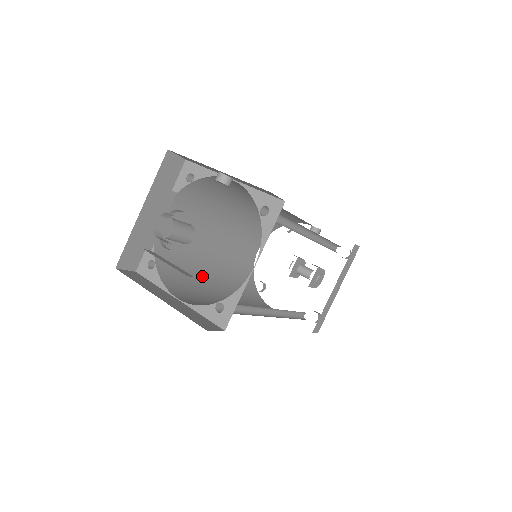
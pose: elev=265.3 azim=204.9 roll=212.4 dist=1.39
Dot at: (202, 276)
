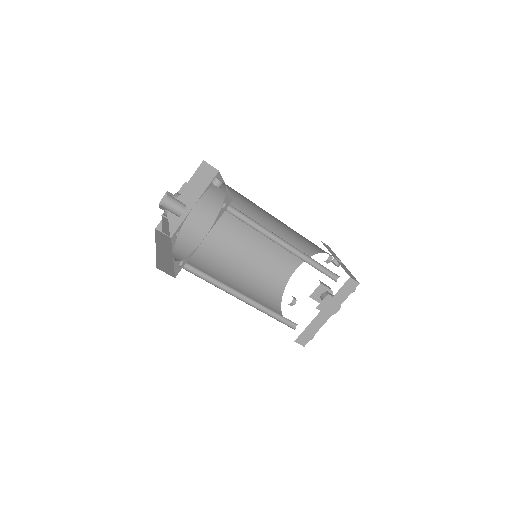
Dot at: (220, 261)
